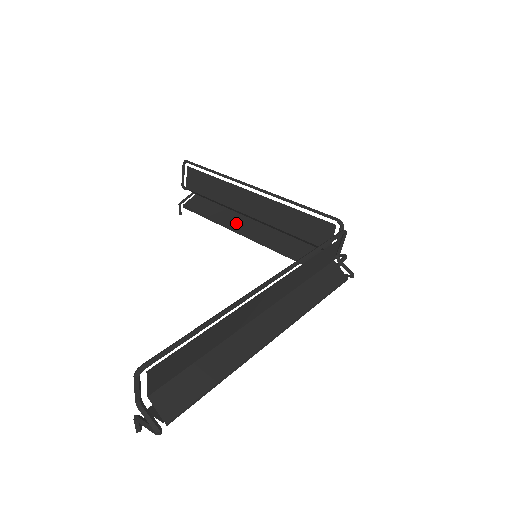
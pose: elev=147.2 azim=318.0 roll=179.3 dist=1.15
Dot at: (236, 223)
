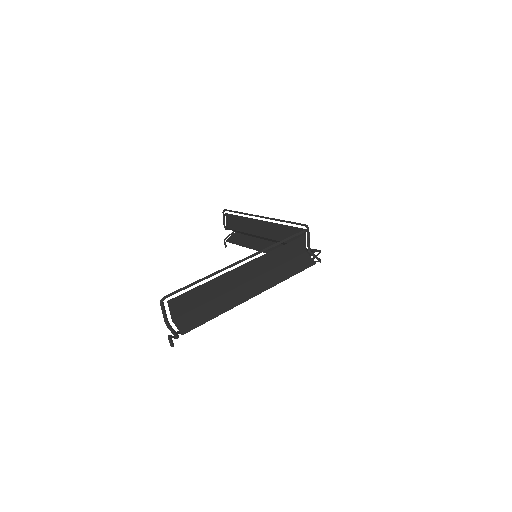
Dot at: (256, 244)
